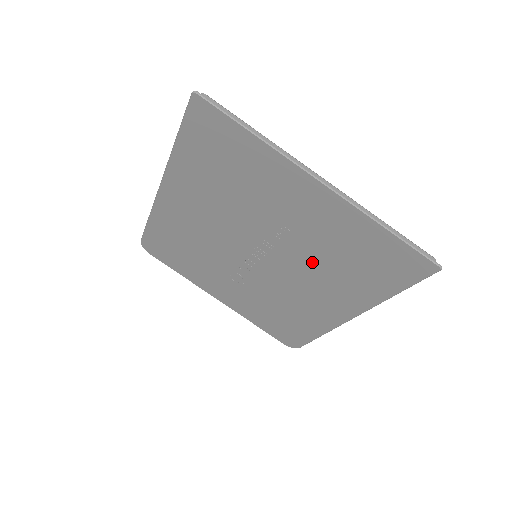
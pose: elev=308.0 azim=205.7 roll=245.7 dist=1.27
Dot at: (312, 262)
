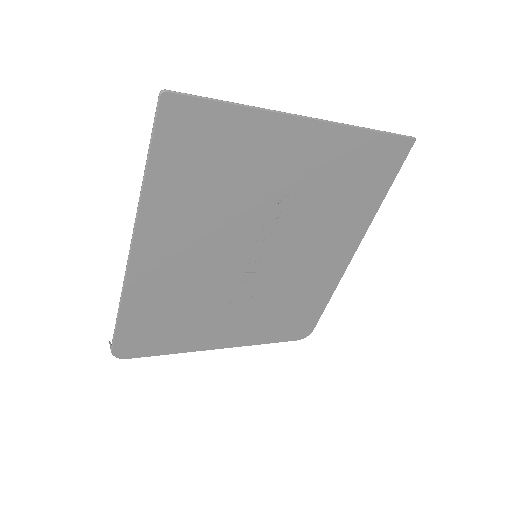
Dot at: (313, 217)
